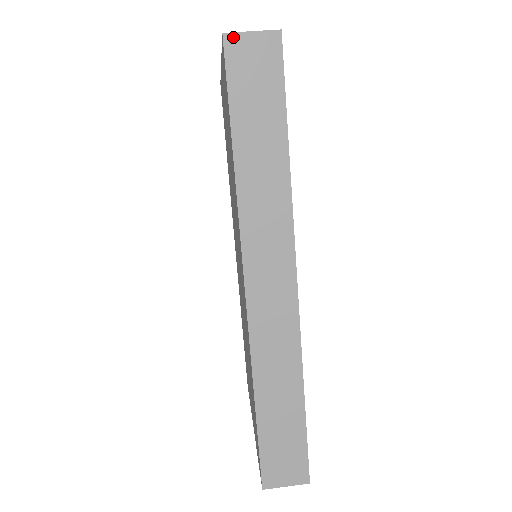
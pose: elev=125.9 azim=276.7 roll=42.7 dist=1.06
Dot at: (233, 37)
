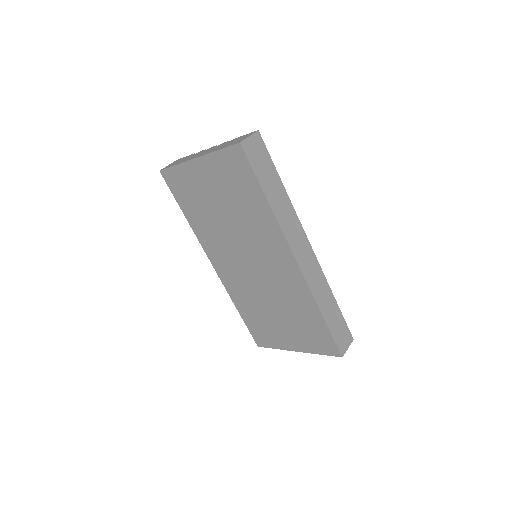
Dot at: (244, 142)
